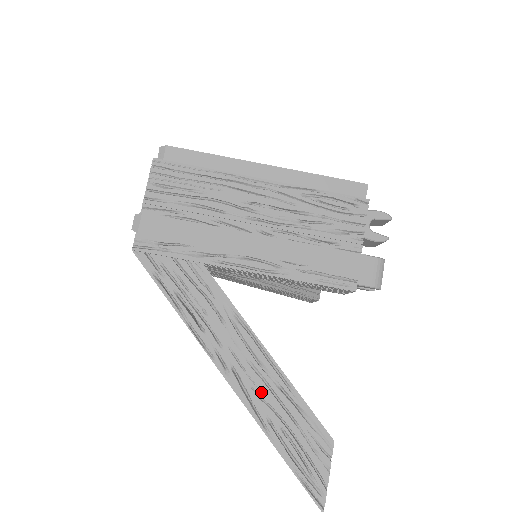
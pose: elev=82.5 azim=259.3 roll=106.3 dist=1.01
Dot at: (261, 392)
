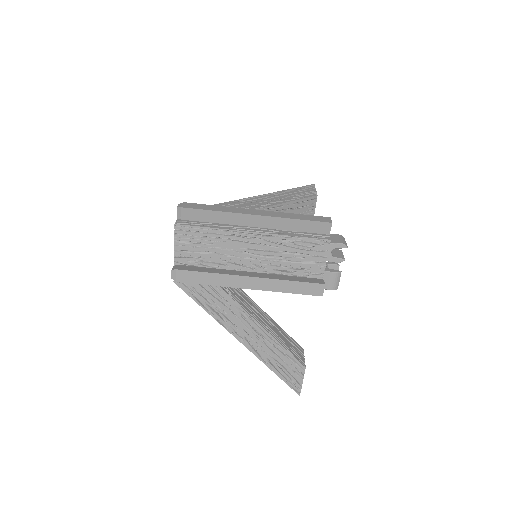
Dot at: (263, 348)
